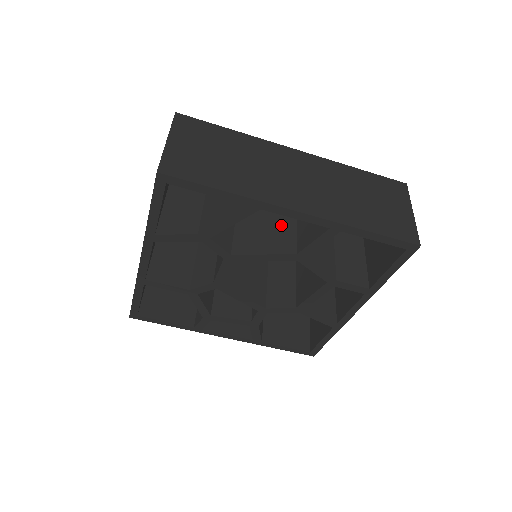
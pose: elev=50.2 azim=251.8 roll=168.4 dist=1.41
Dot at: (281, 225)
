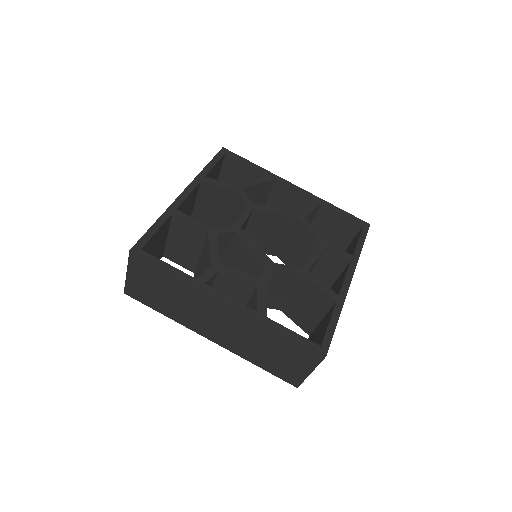
Dot at: occluded
